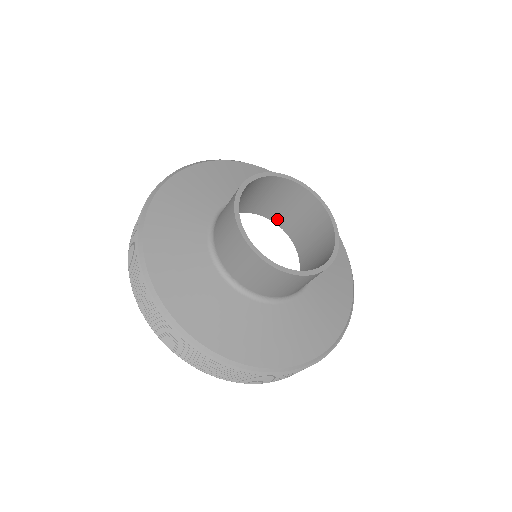
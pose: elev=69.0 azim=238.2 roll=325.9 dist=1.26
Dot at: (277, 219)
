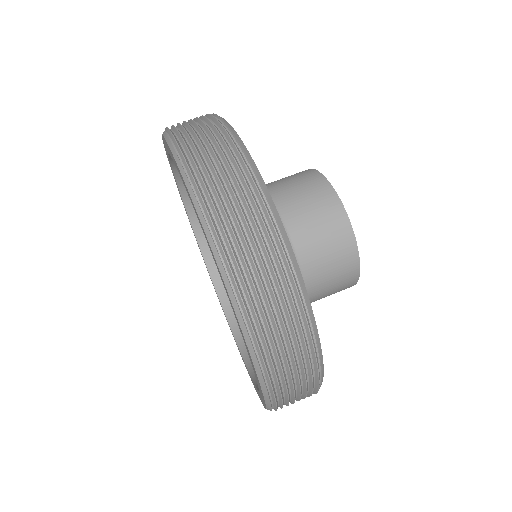
Dot at: occluded
